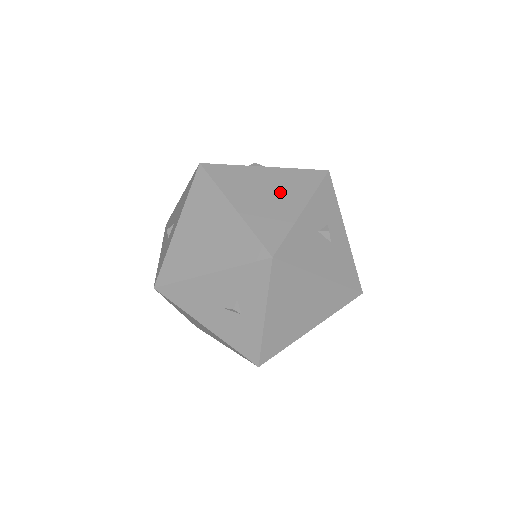
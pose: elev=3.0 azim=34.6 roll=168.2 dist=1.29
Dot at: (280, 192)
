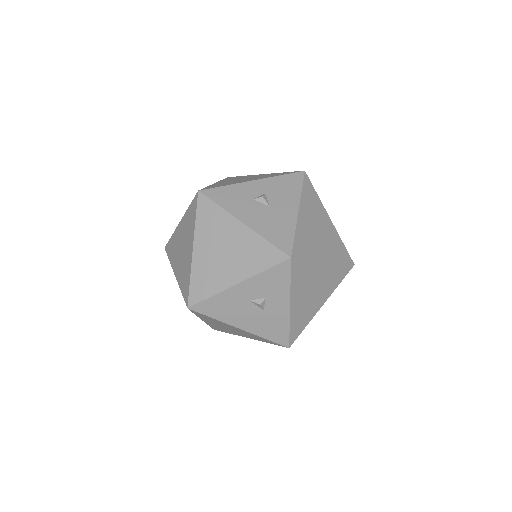
Dot at: (233, 256)
